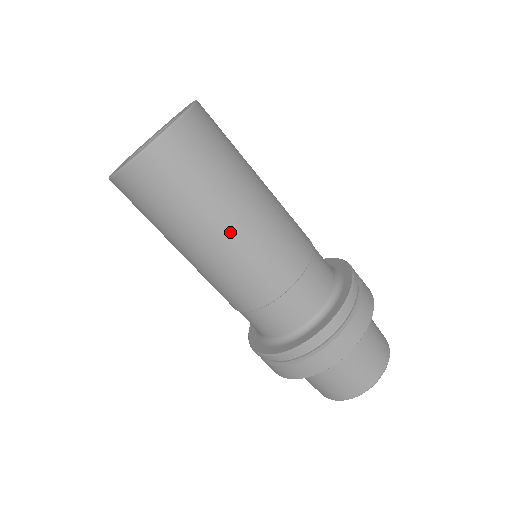
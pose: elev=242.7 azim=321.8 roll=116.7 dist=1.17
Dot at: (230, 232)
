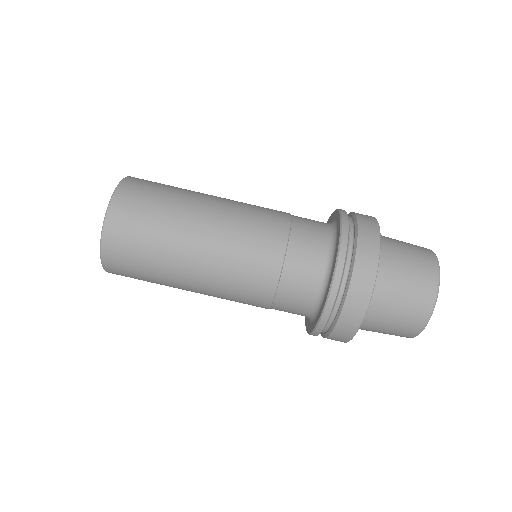
Dot at: (215, 202)
